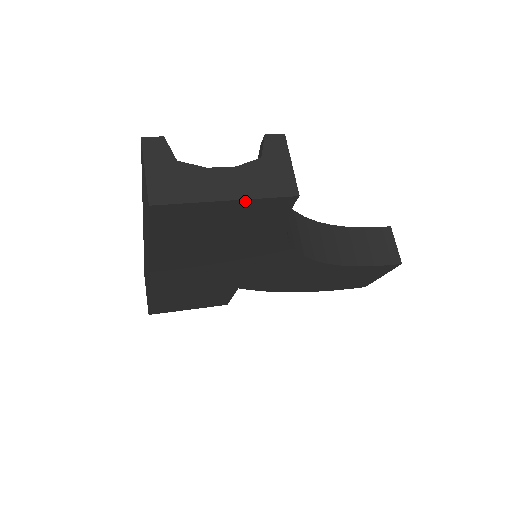
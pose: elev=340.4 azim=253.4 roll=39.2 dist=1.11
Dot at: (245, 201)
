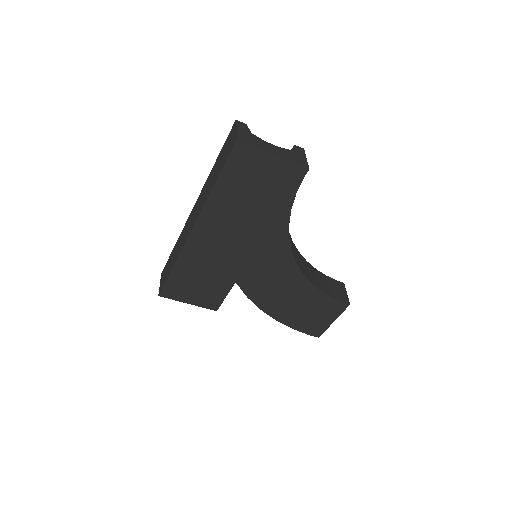
Dot at: (282, 160)
